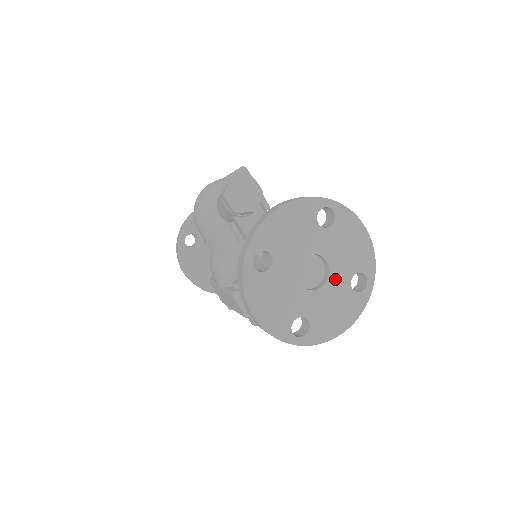
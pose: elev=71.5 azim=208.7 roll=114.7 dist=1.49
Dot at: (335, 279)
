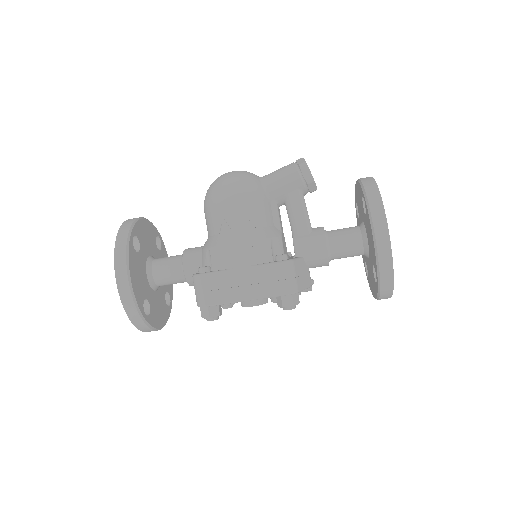
Dot at: occluded
